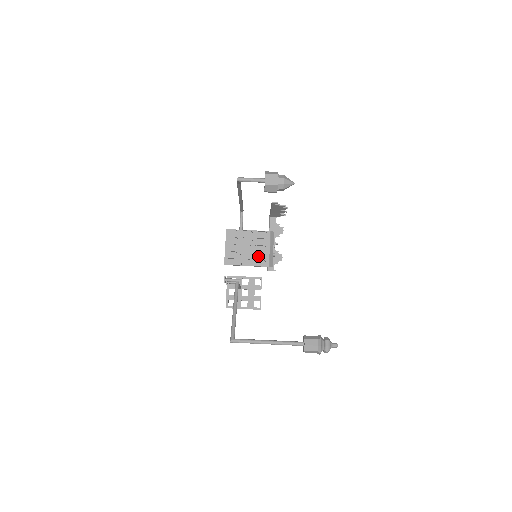
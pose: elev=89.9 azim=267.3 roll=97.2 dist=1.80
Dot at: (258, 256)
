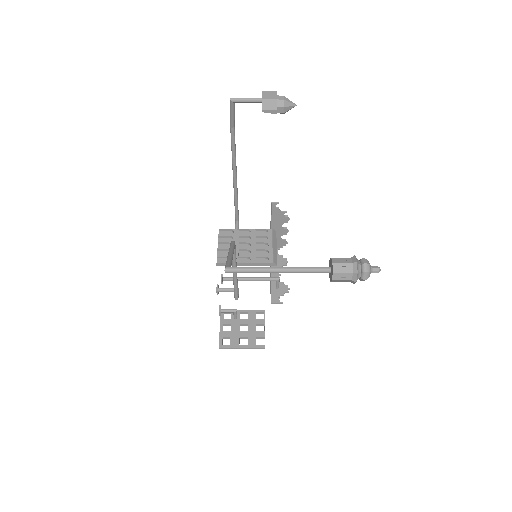
Dot at: (258, 254)
